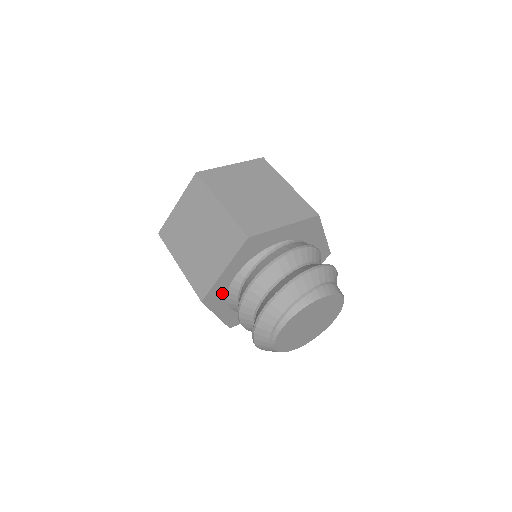
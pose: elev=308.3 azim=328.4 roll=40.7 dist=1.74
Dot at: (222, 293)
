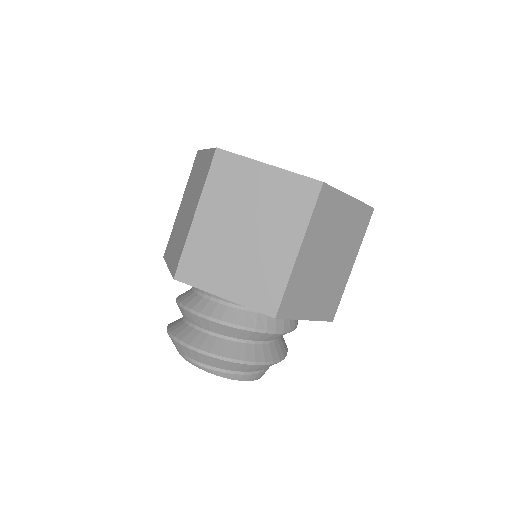
Dot at: occluded
